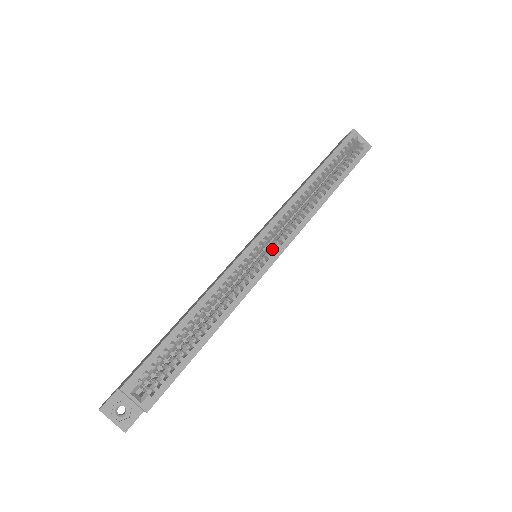
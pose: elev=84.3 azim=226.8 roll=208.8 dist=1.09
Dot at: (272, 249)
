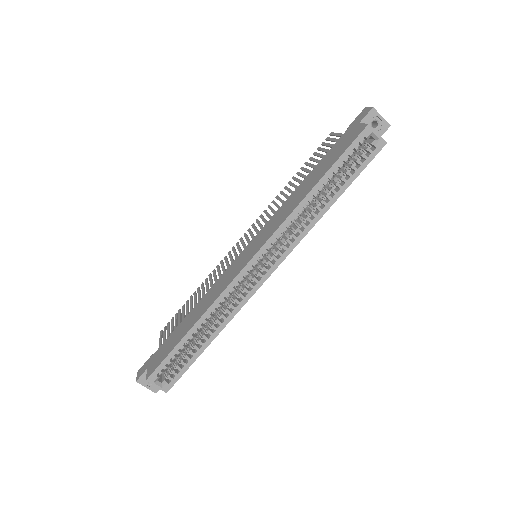
Dot at: (265, 268)
